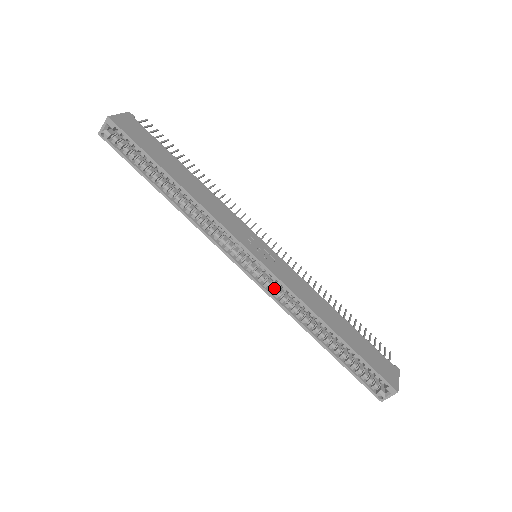
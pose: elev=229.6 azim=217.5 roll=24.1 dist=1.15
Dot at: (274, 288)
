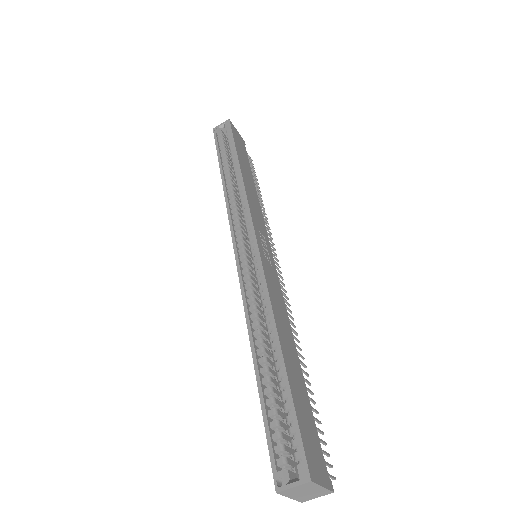
Dot at: (250, 277)
